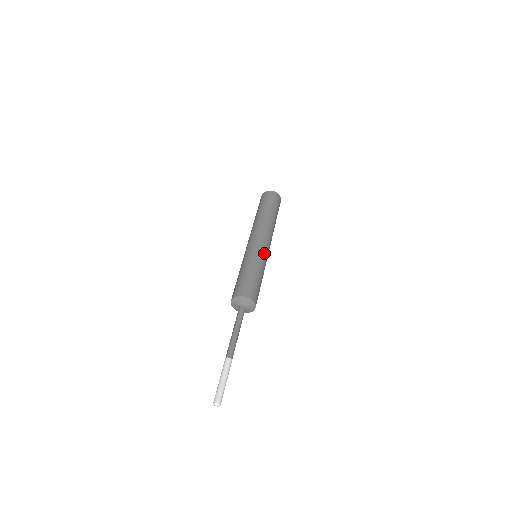
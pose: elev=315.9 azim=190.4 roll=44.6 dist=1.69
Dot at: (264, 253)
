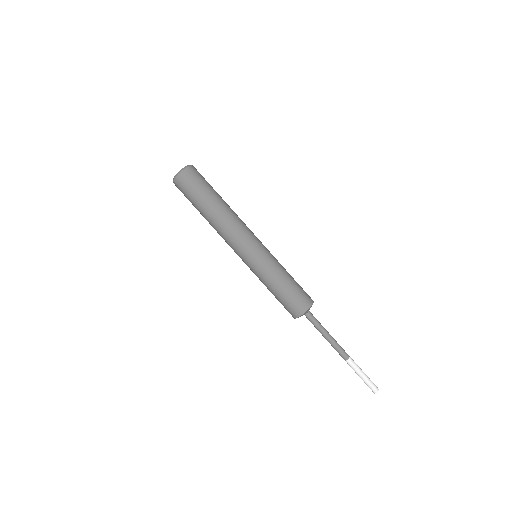
Dot at: (258, 258)
